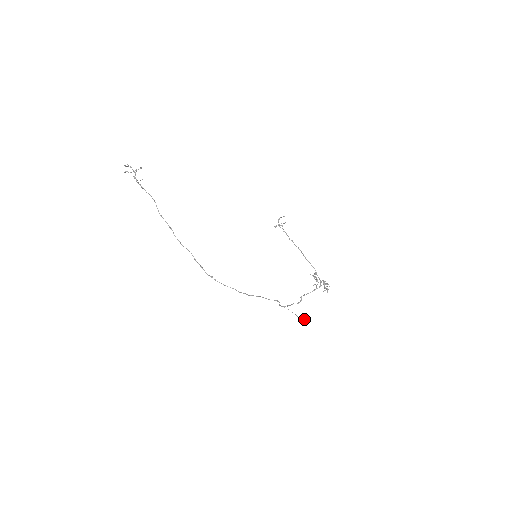
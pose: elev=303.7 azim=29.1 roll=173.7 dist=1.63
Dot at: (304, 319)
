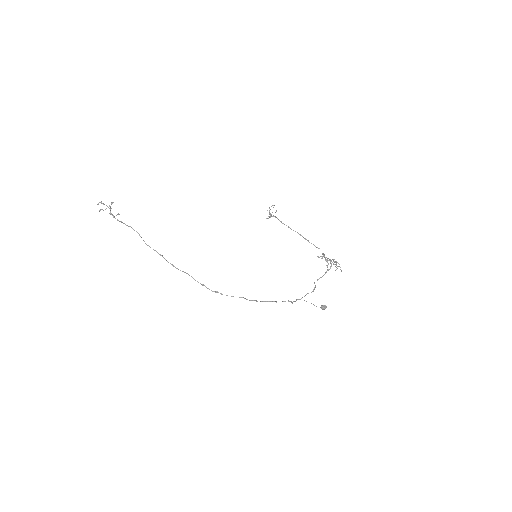
Dot at: (323, 307)
